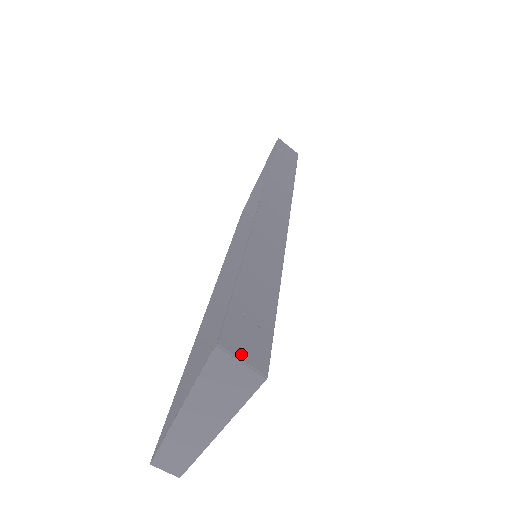
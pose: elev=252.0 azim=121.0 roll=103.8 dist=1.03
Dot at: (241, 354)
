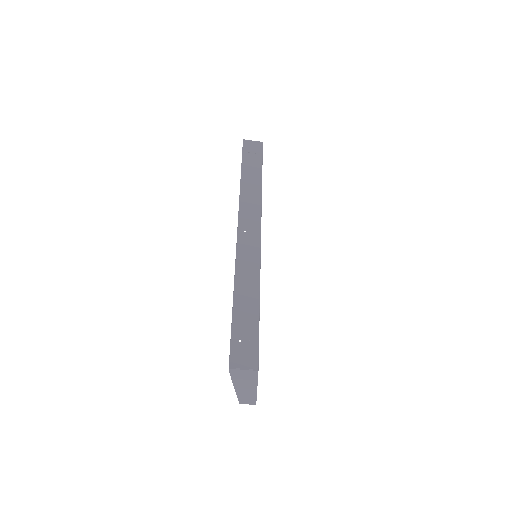
Dot at: (242, 366)
